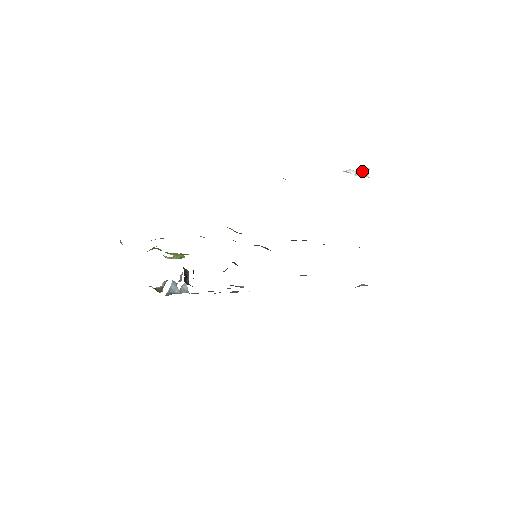
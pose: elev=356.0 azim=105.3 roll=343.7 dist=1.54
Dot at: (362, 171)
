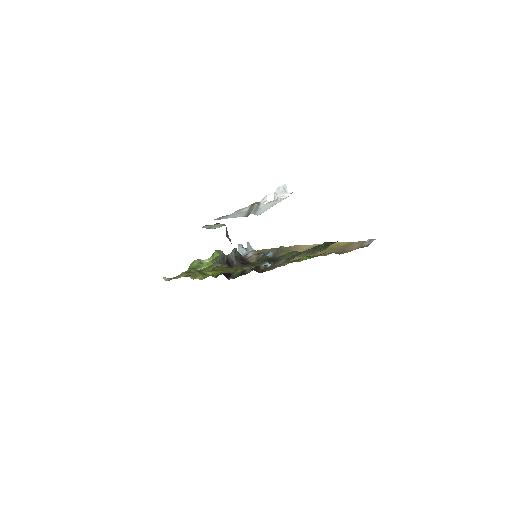
Dot at: (279, 192)
